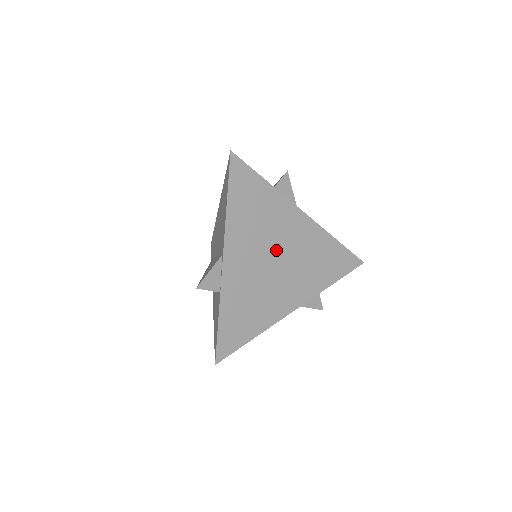
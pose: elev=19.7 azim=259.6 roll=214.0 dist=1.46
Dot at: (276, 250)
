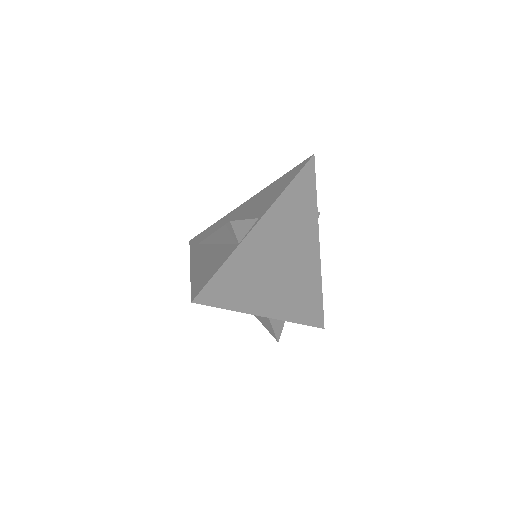
Dot at: (289, 254)
